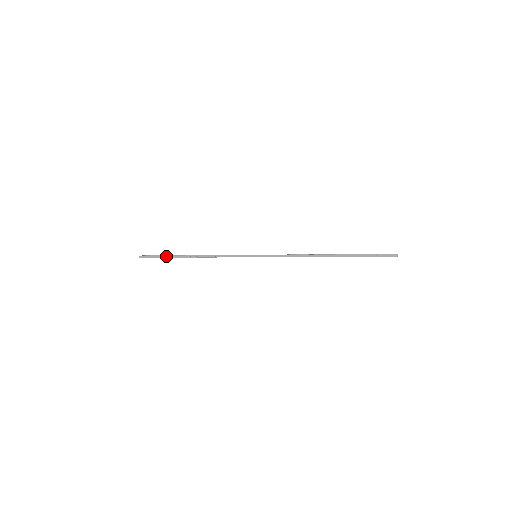
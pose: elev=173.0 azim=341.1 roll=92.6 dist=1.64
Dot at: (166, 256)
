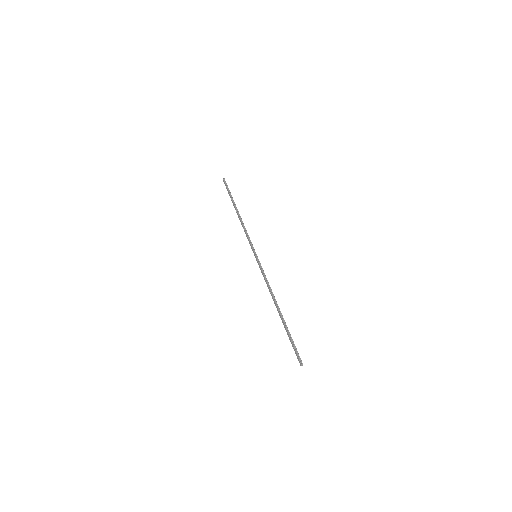
Dot at: (230, 195)
